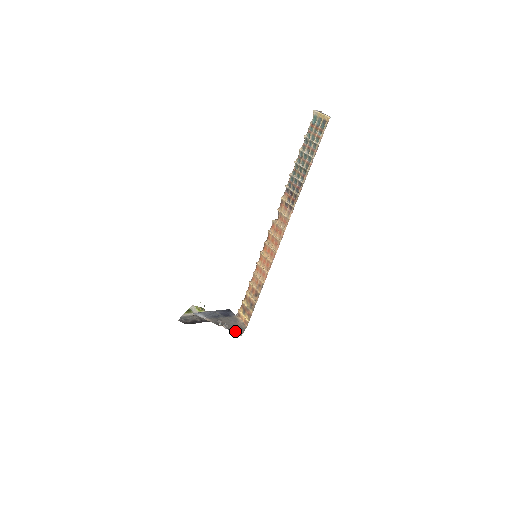
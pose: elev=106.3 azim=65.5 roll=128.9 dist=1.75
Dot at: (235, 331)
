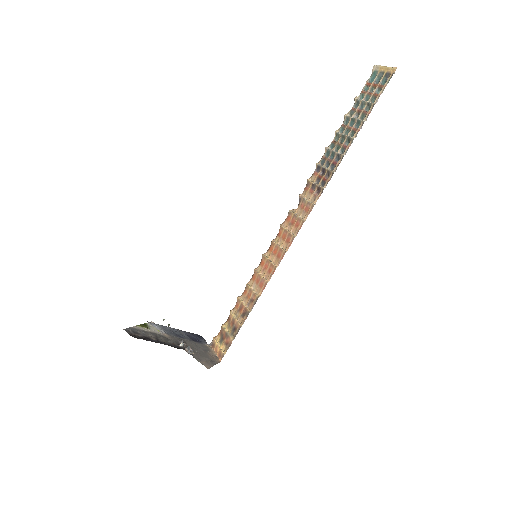
Dot at: (201, 360)
